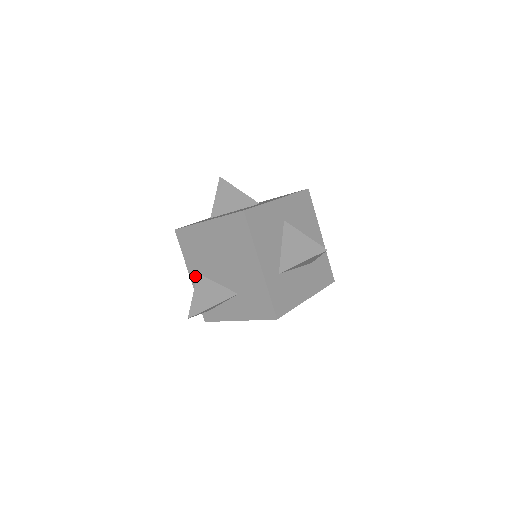
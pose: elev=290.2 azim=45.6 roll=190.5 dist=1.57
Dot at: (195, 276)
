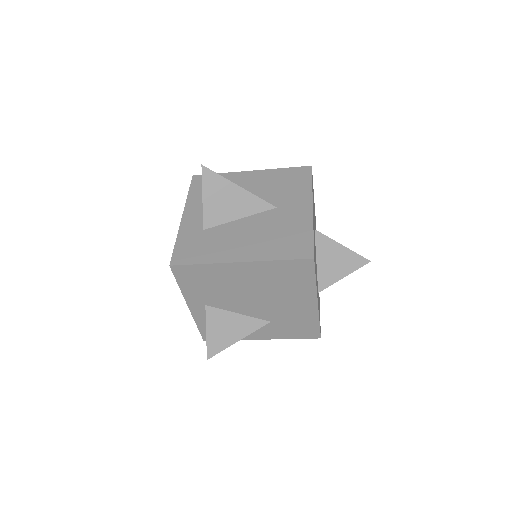
Dot at: (199, 307)
